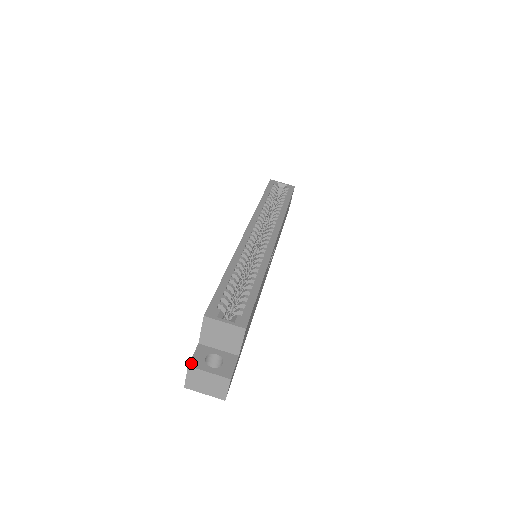
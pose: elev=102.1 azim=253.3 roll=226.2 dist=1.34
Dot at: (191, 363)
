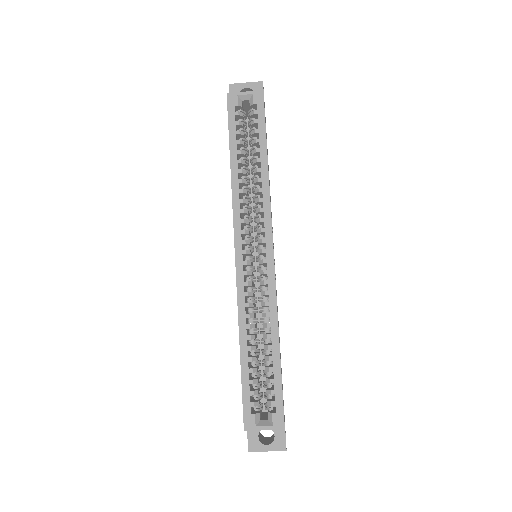
Dot at: (249, 448)
